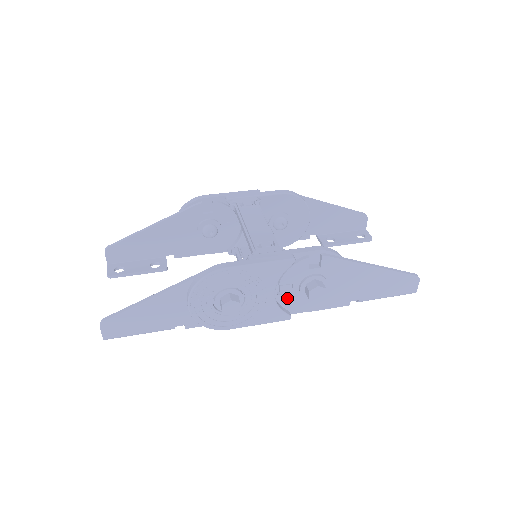
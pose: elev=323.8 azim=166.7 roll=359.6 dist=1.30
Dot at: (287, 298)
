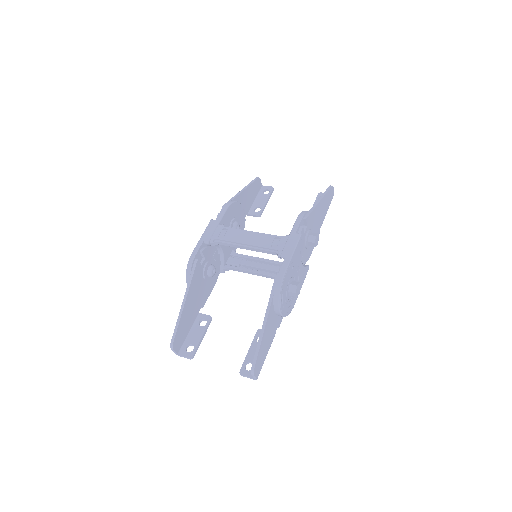
Dot at: (303, 258)
